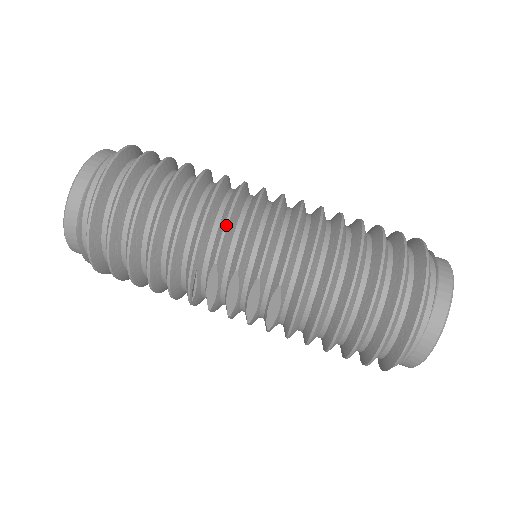
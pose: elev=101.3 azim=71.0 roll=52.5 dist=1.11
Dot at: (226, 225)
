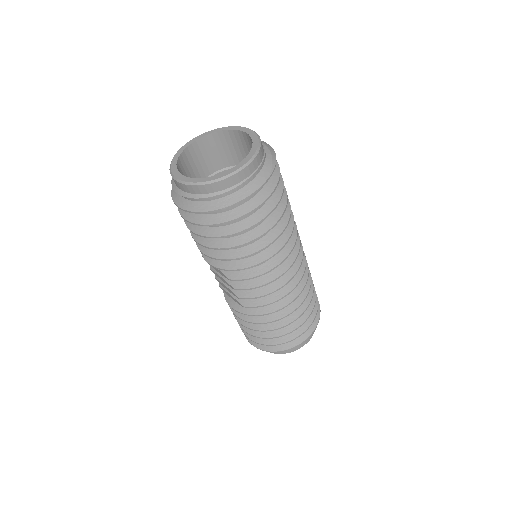
Dot at: occluded
